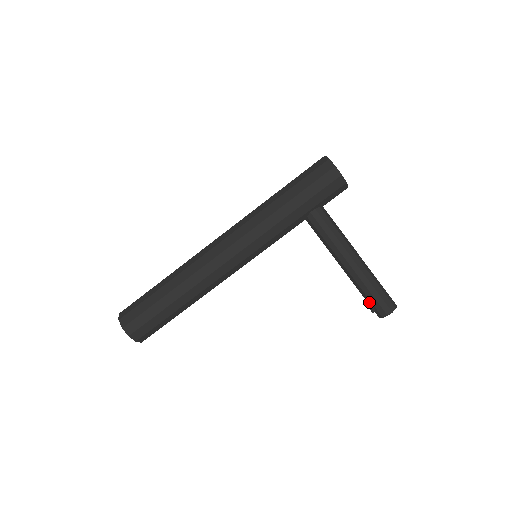
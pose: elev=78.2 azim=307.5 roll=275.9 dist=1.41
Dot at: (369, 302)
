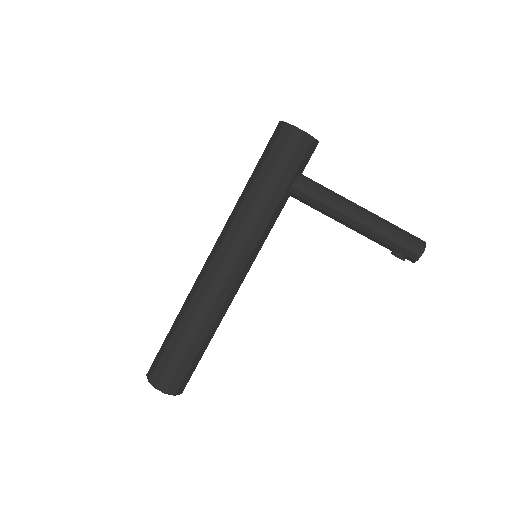
Dot at: (395, 251)
